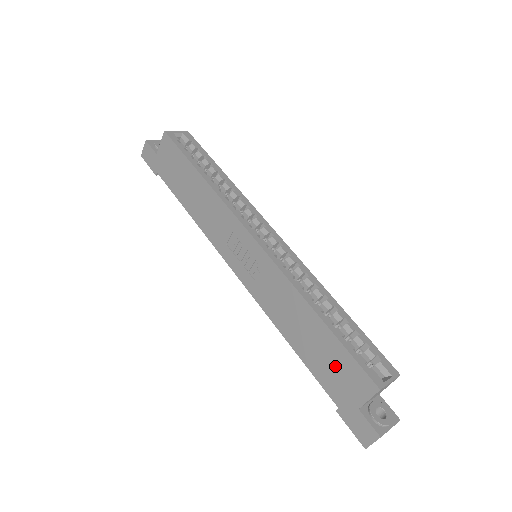
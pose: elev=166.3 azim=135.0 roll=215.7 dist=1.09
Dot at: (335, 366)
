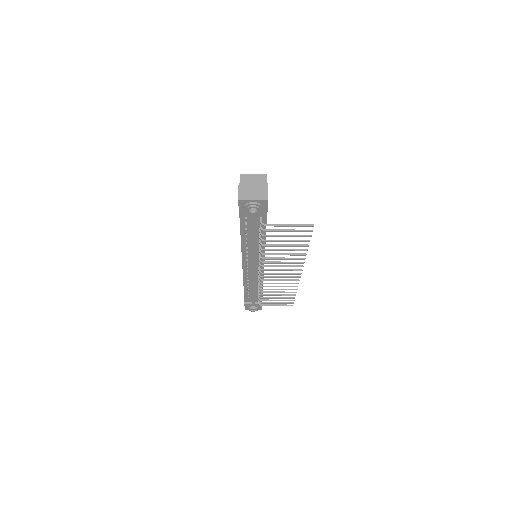
Dot at: occluded
